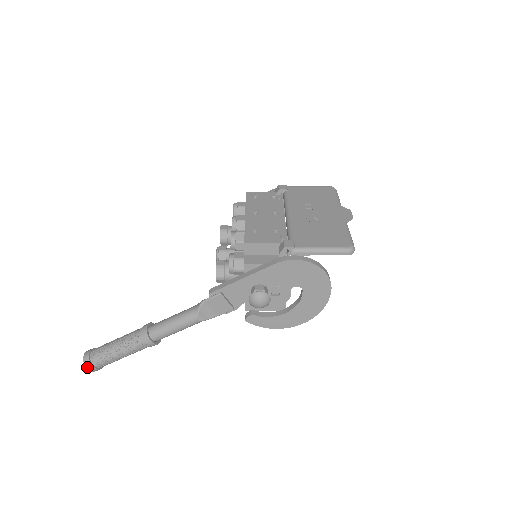
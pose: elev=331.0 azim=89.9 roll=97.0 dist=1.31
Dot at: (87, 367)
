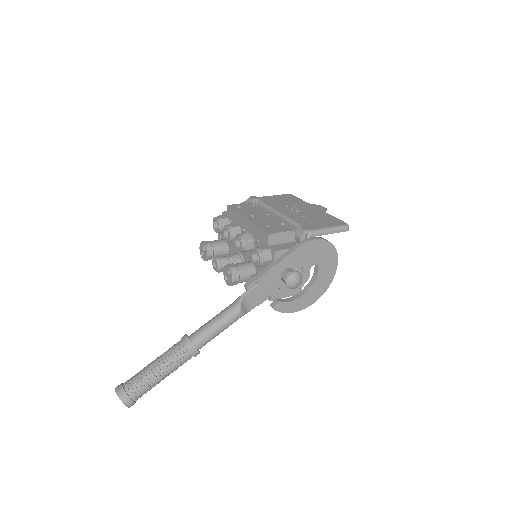
Dot at: (125, 403)
